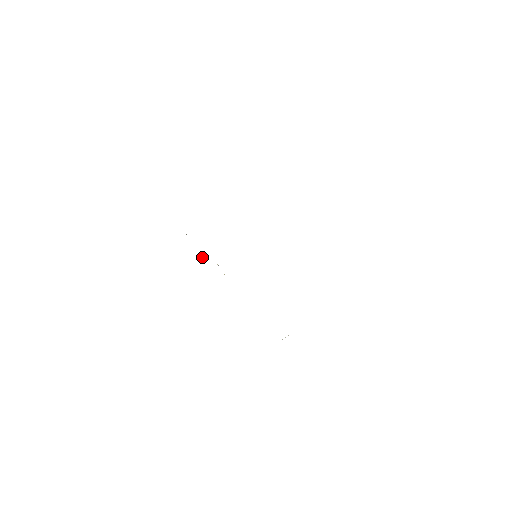
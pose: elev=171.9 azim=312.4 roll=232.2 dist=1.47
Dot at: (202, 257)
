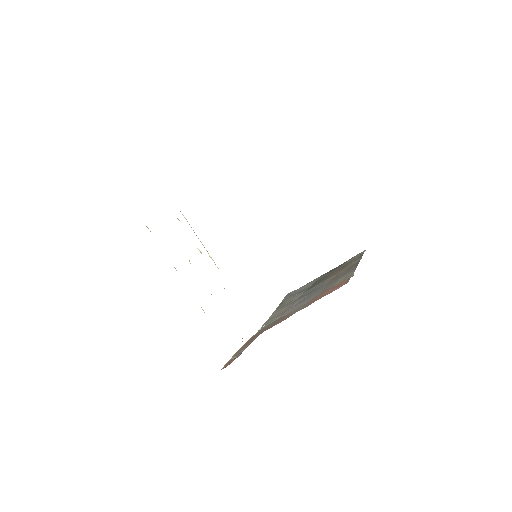
Dot at: (198, 249)
